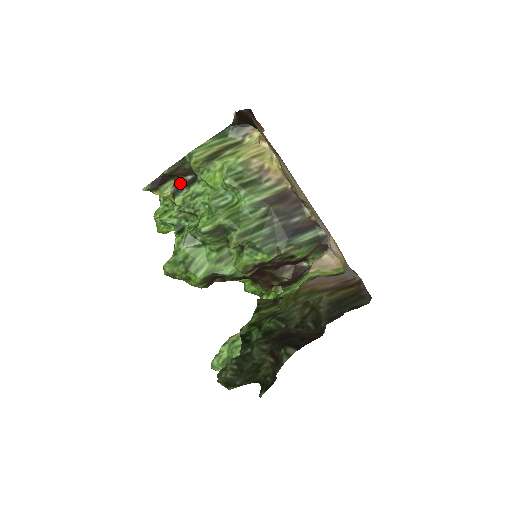
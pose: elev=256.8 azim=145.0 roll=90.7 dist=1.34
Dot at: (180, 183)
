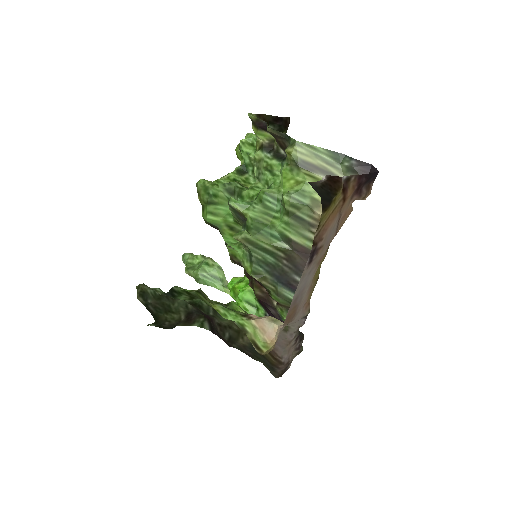
Dot at: (274, 145)
